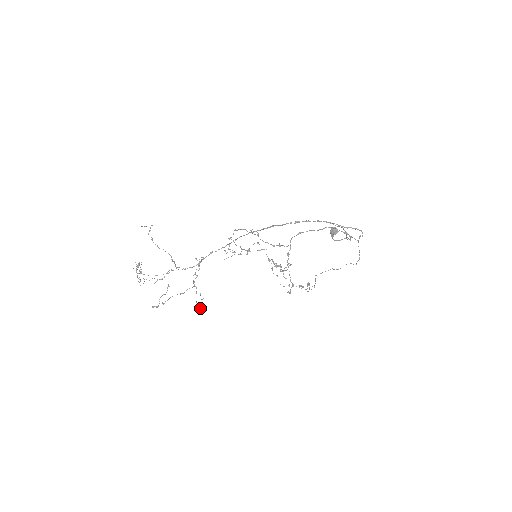
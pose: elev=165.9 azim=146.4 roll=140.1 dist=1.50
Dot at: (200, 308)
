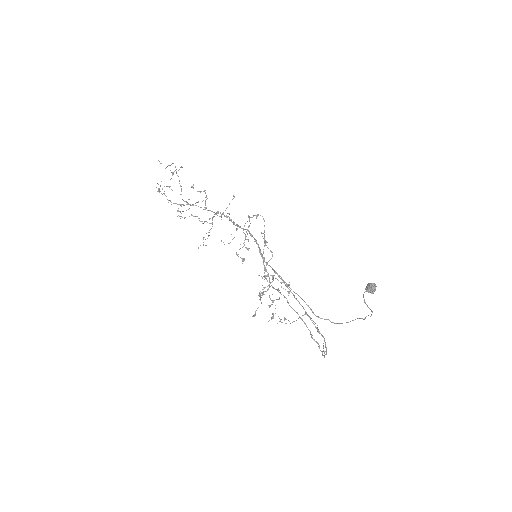
Dot at: (206, 245)
